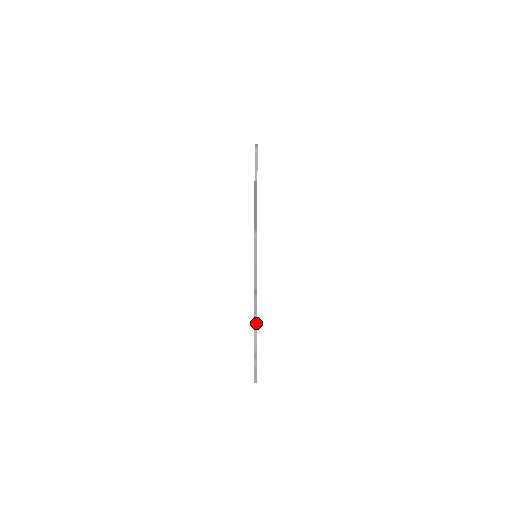
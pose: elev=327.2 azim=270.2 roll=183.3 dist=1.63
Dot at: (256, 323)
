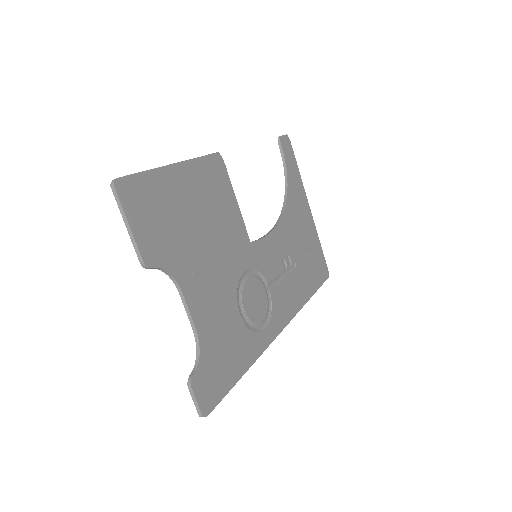
Dot at: (194, 326)
